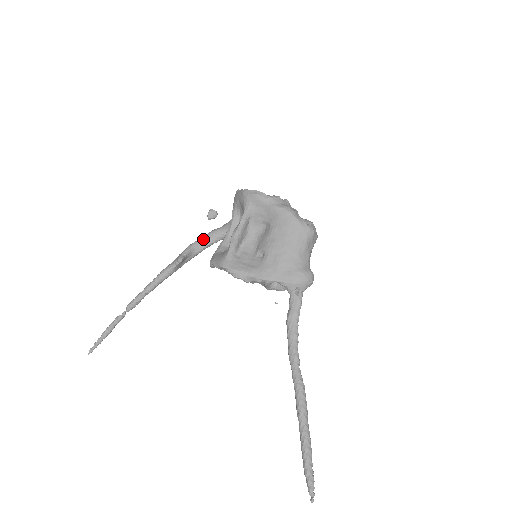
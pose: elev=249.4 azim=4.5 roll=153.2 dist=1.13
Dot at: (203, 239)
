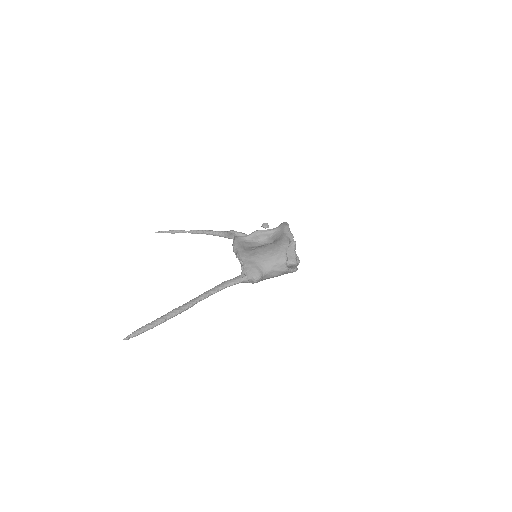
Dot at: occluded
